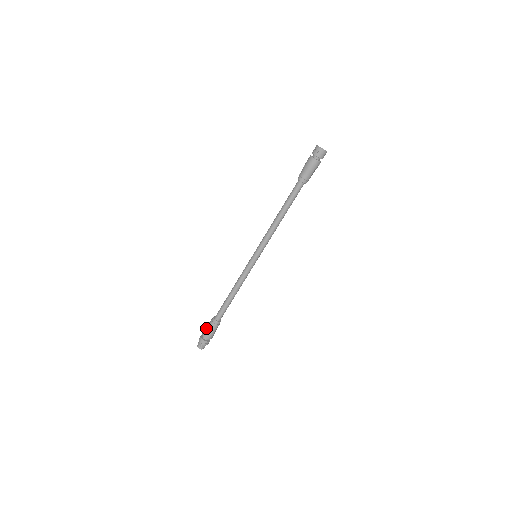
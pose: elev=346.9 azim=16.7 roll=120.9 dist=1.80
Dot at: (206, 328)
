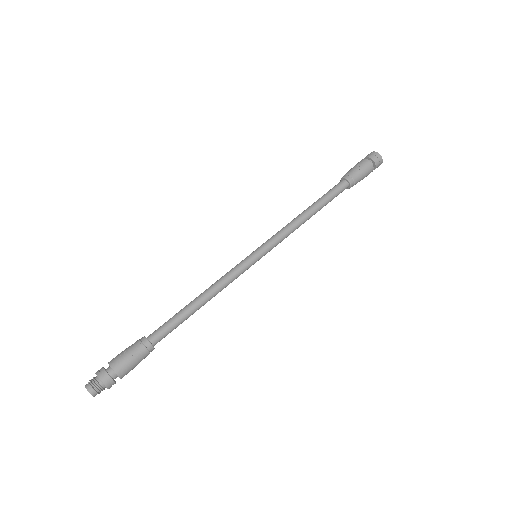
Dot at: (131, 361)
